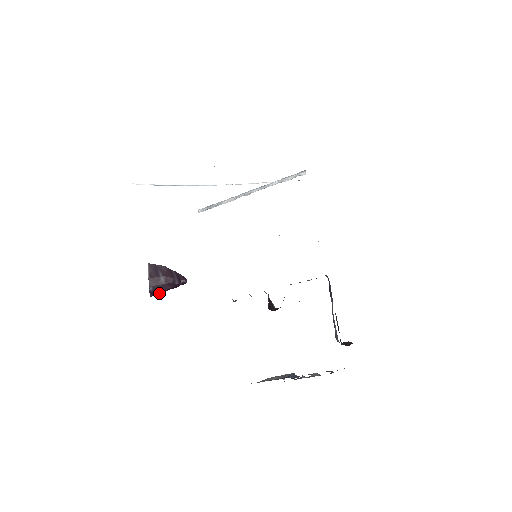
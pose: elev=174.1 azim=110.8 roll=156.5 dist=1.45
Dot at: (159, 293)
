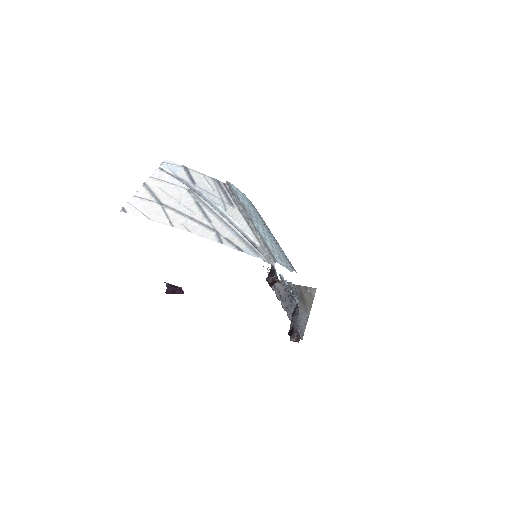
Dot at: (170, 290)
